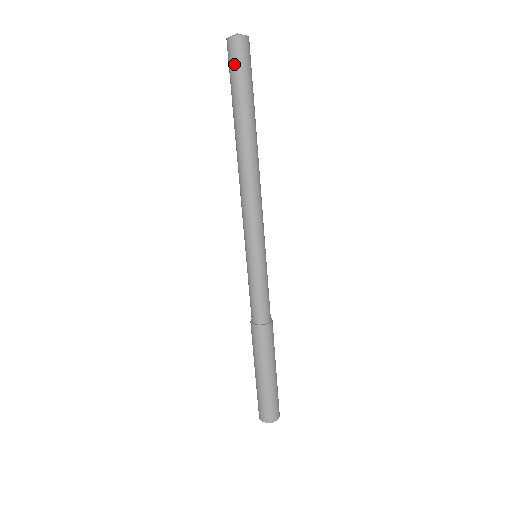
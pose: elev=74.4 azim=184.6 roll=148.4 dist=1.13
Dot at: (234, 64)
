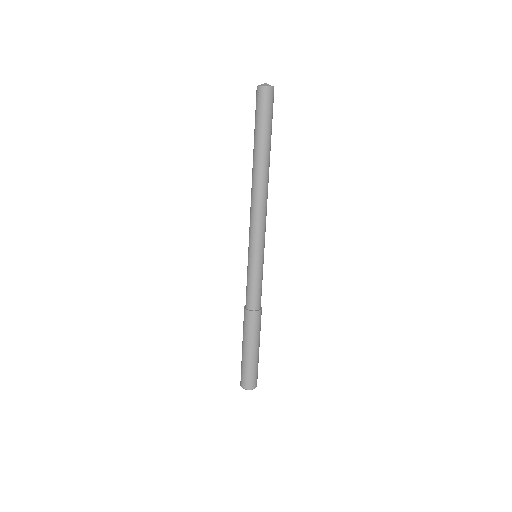
Dot at: (258, 107)
